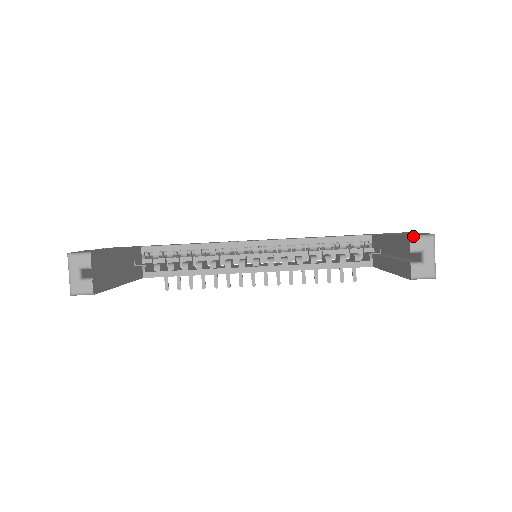
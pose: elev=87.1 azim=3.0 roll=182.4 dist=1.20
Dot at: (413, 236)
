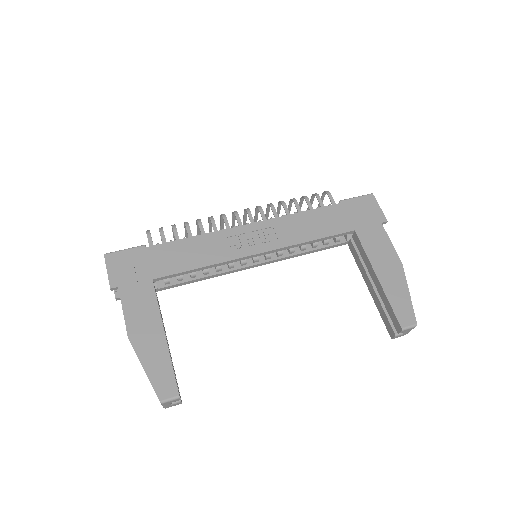
Dot at: (404, 329)
